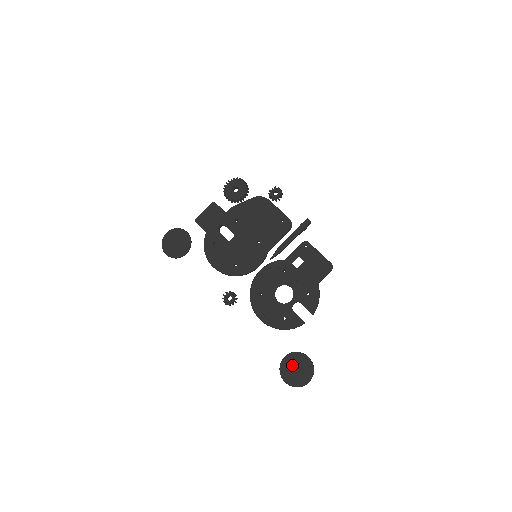
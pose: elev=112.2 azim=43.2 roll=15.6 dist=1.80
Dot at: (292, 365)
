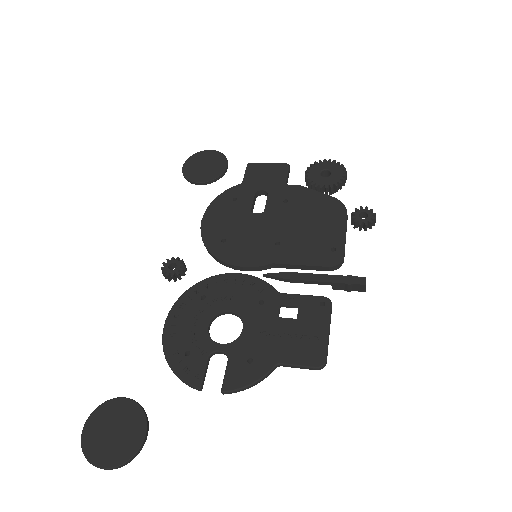
Dot at: (118, 419)
